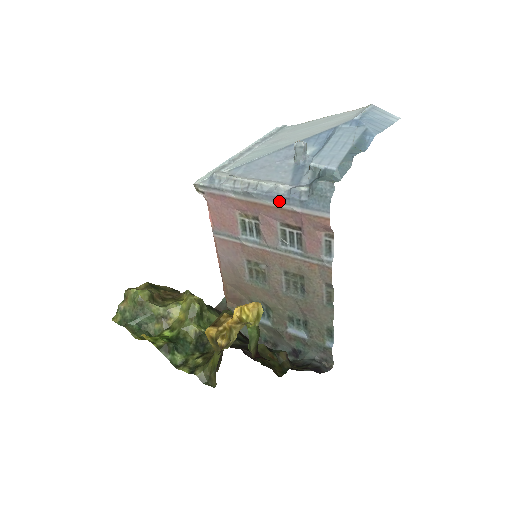
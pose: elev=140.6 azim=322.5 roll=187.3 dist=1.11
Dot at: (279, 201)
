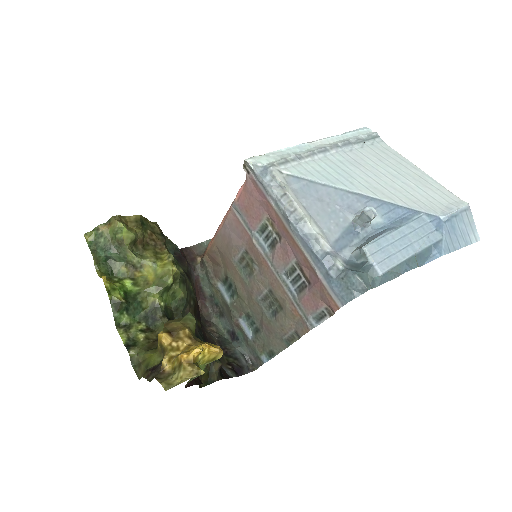
Dot at: (309, 252)
